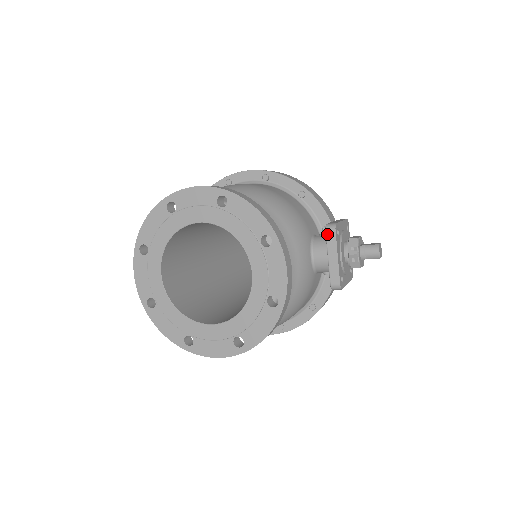
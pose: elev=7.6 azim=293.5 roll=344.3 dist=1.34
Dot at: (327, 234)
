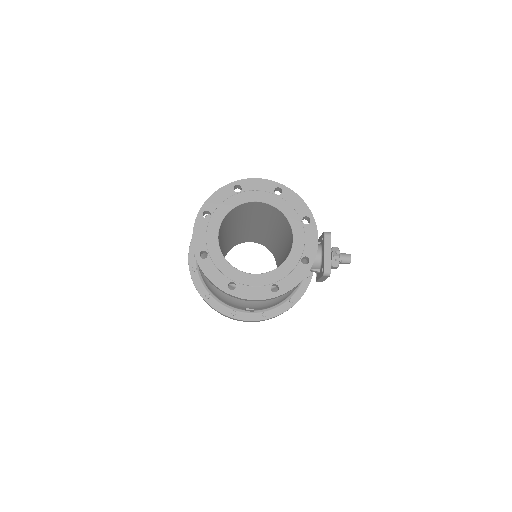
Dot at: (325, 237)
